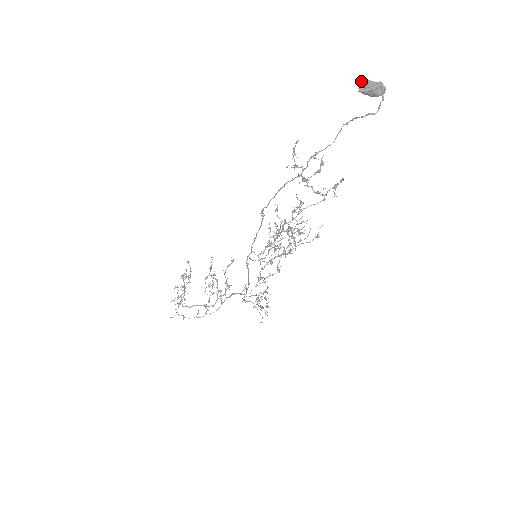
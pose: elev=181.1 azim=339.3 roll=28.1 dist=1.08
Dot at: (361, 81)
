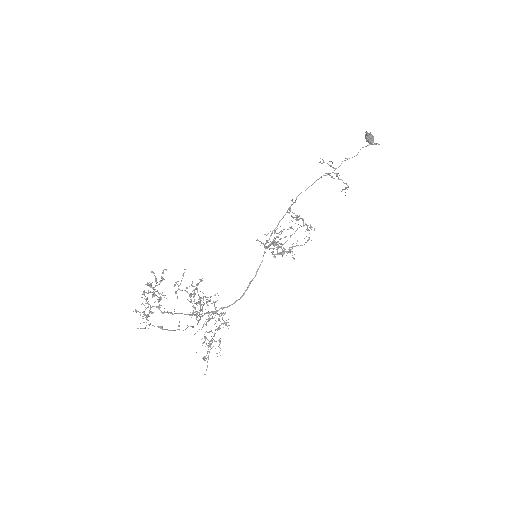
Dot at: (367, 132)
